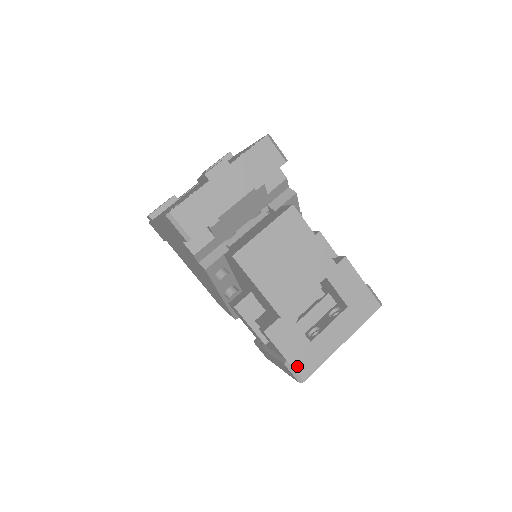
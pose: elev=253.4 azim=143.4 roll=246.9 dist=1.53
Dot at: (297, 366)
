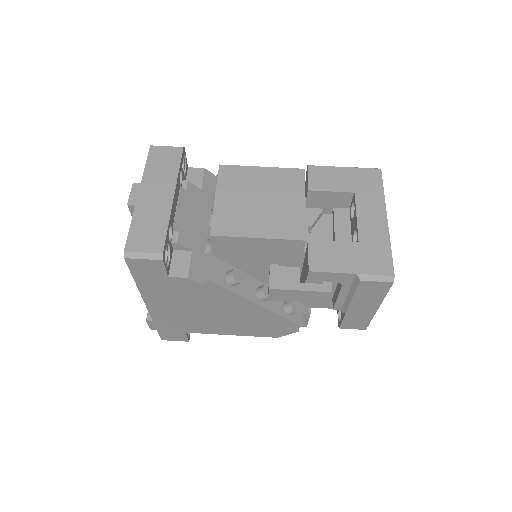
Dot at: (372, 270)
